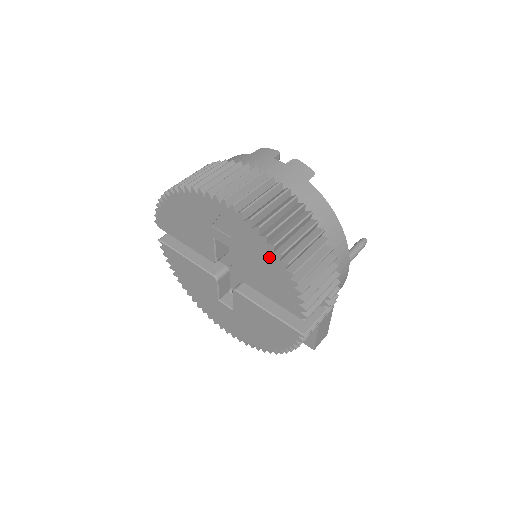
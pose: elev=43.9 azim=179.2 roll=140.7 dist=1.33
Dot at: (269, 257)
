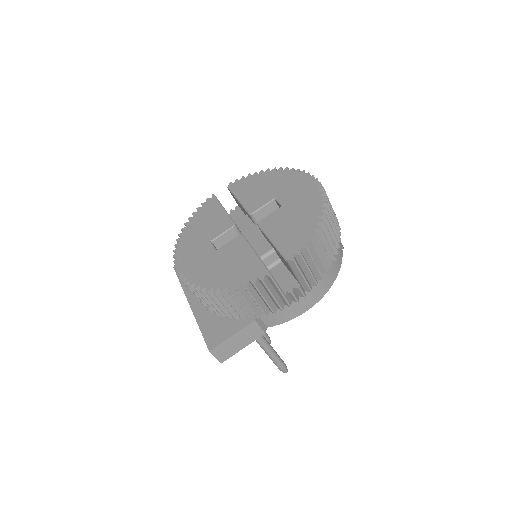
Dot at: (312, 214)
